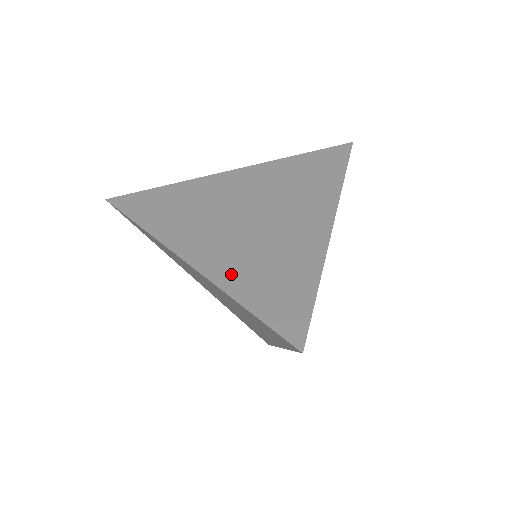
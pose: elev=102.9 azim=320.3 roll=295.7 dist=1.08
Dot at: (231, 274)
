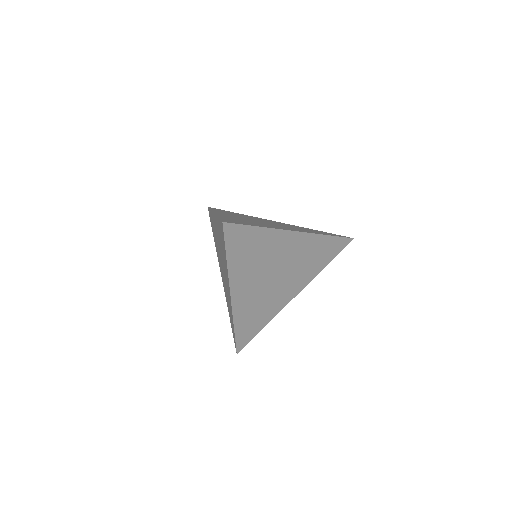
Dot at: (227, 217)
